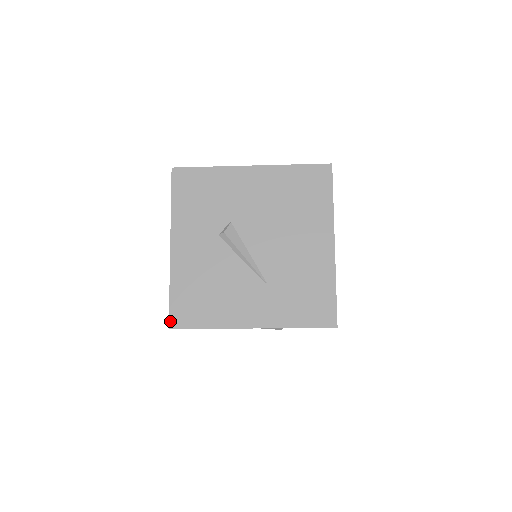
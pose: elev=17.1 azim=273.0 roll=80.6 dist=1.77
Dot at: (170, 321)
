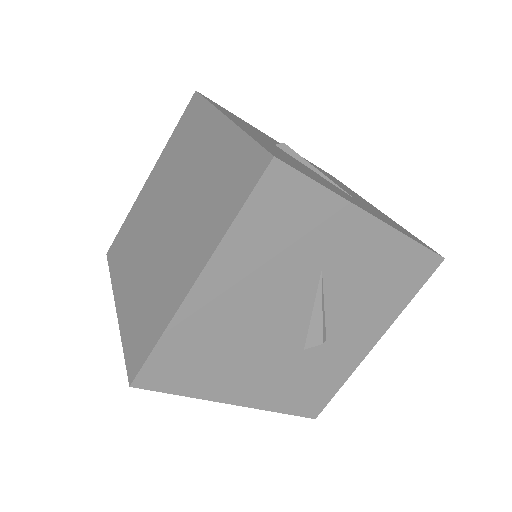
Dot at: (270, 152)
